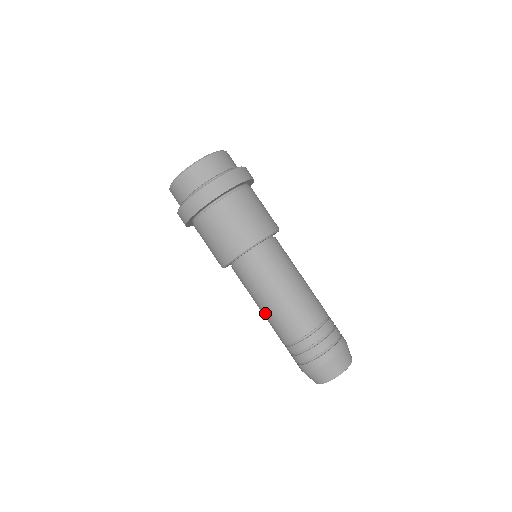
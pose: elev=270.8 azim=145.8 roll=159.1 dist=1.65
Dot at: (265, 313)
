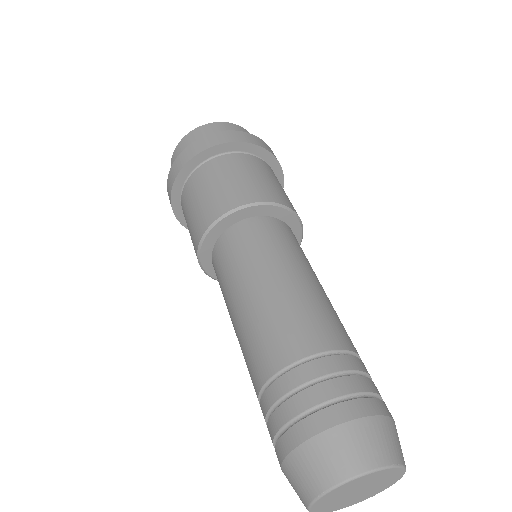
Dot at: occluded
